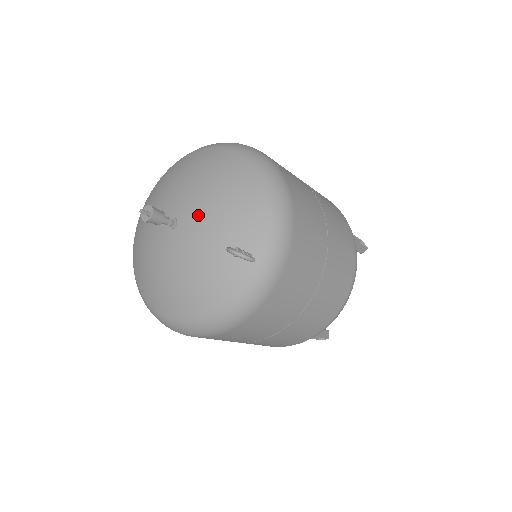
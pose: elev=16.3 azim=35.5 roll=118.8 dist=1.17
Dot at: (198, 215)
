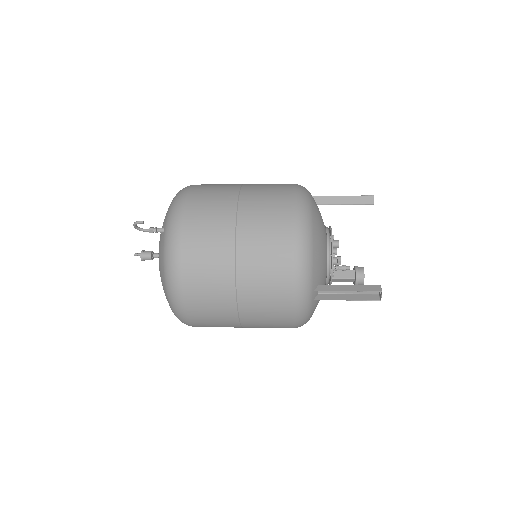
Dot at: occluded
